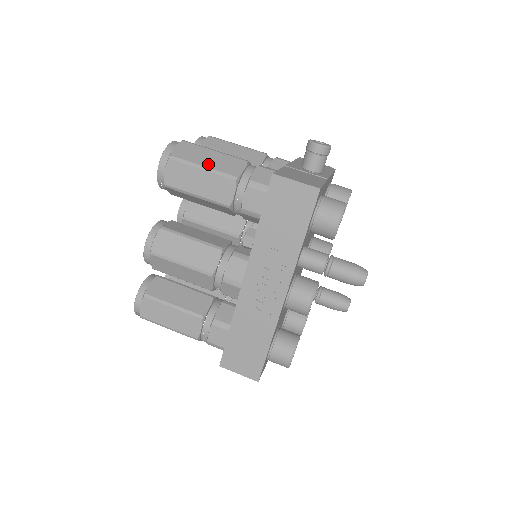
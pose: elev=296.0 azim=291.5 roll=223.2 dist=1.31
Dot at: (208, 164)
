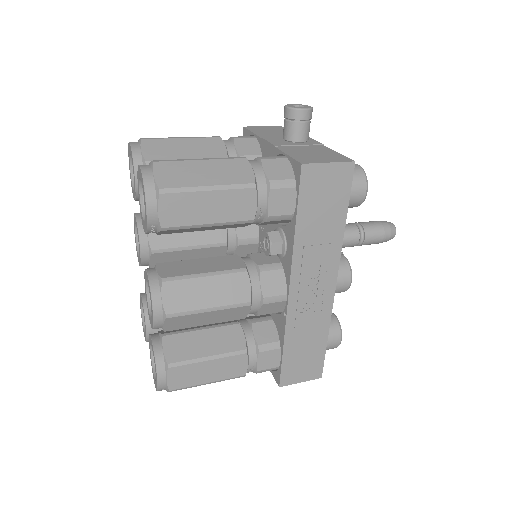
Dot at: (211, 181)
